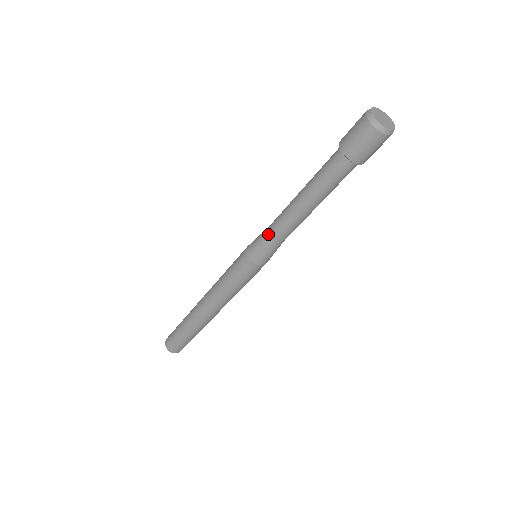
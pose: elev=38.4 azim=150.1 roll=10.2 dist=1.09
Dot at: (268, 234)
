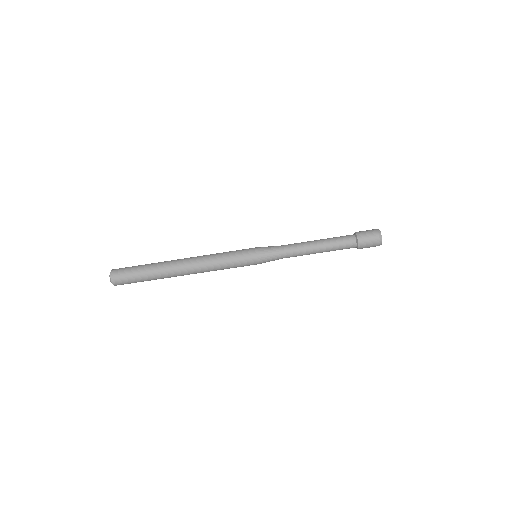
Dot at: (281, 247)
